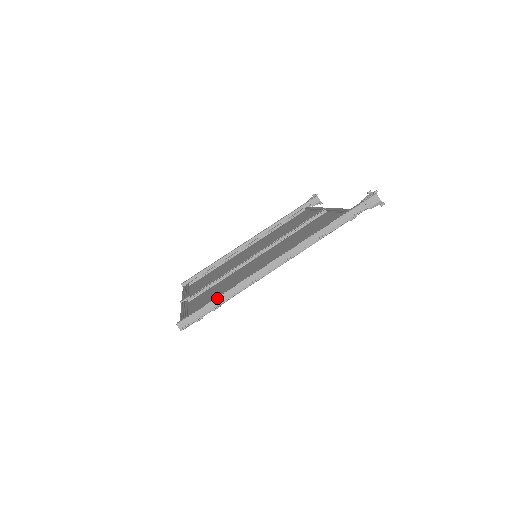
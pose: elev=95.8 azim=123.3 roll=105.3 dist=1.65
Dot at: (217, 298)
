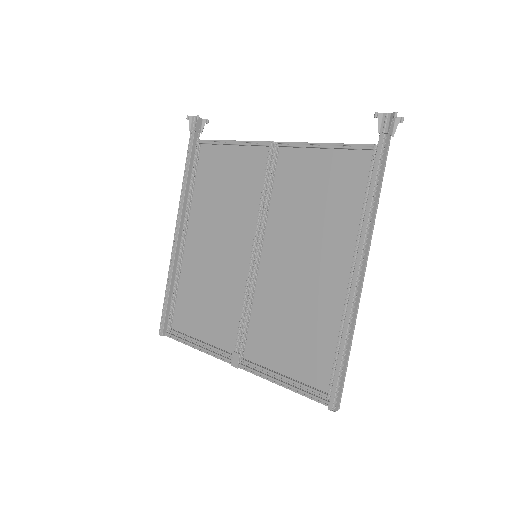
Dot at: (345, 355)
